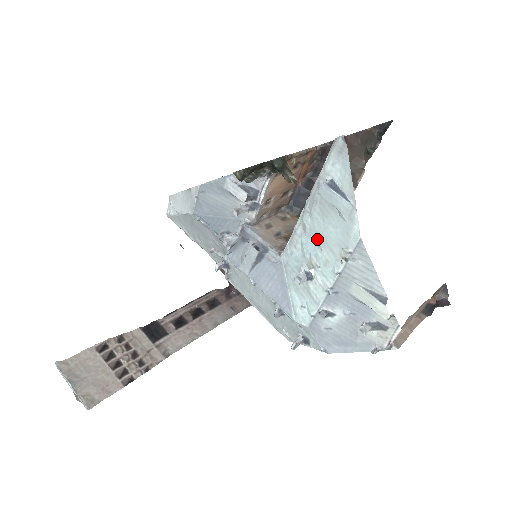
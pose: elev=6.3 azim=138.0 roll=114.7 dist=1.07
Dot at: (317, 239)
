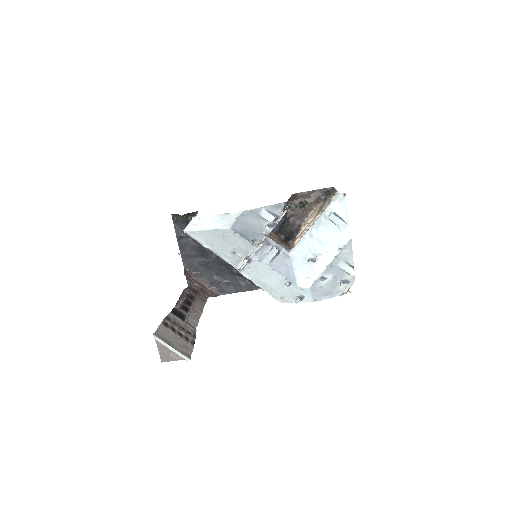
Dot at: (321, 241)
